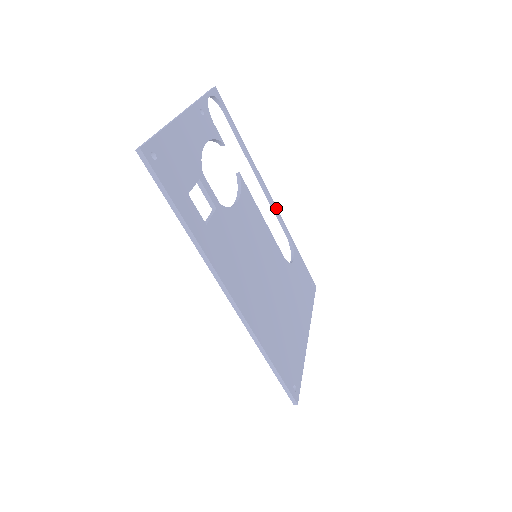
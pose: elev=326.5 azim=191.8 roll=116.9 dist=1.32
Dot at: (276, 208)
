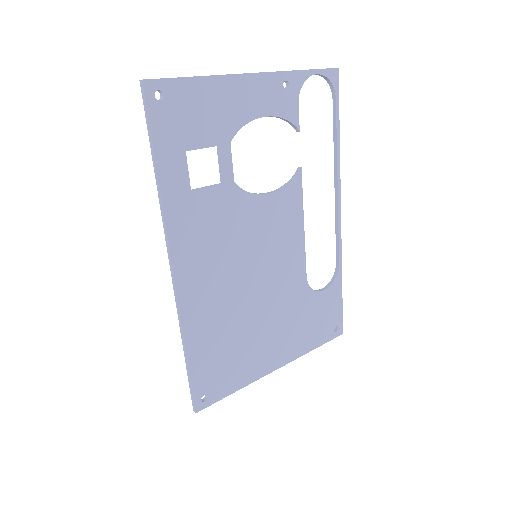
Dot at: (340, 229)
